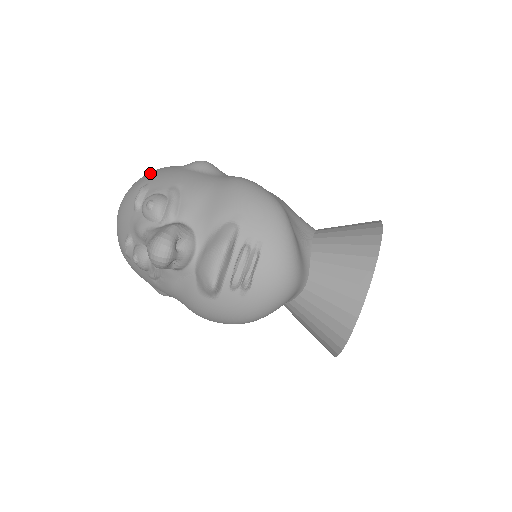
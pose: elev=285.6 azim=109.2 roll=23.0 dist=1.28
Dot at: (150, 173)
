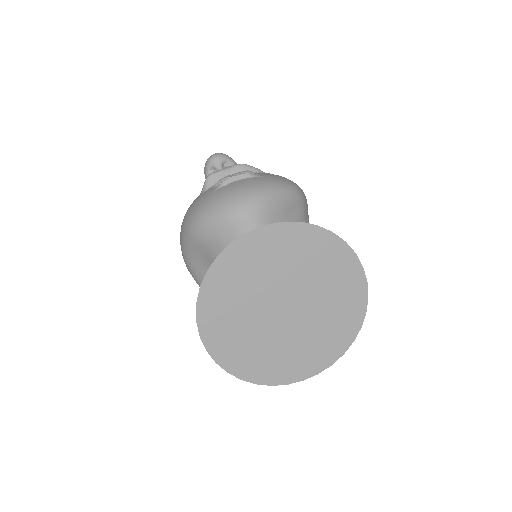
Dot at: occluded
